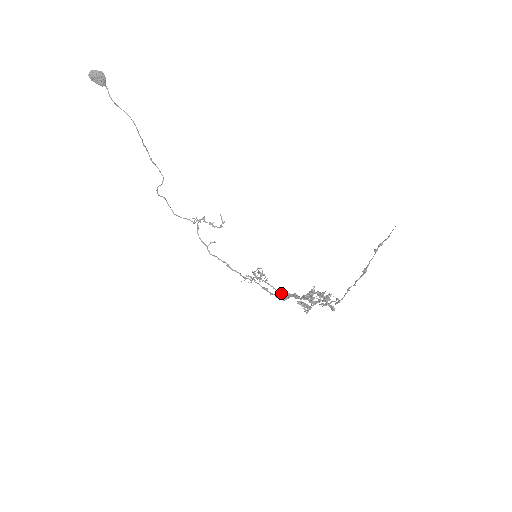
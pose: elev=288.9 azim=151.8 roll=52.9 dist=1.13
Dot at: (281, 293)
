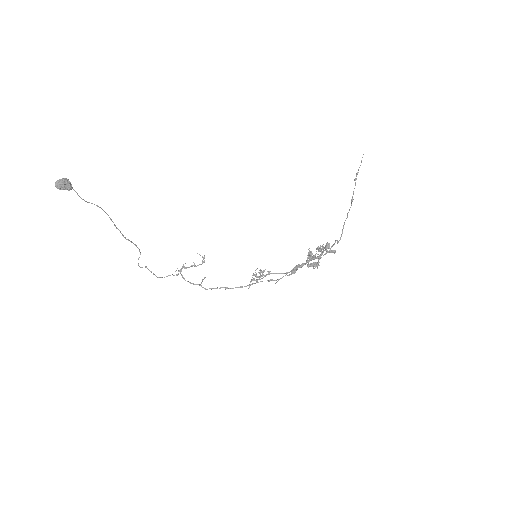
Dot at: (286, 273)
